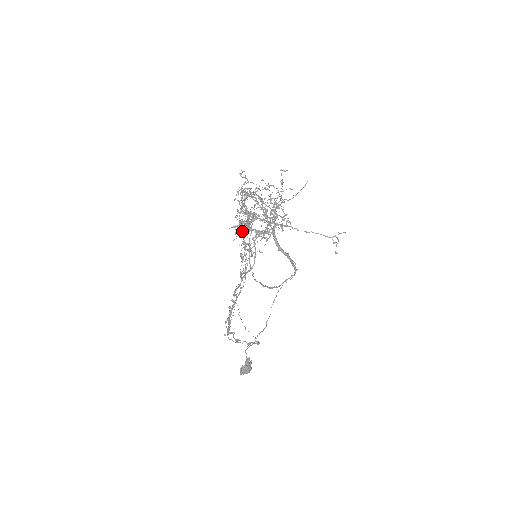
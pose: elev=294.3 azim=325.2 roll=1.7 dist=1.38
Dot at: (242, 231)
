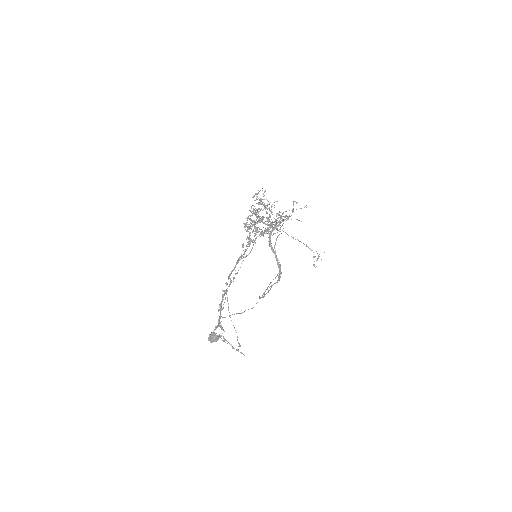
Dot at: (249, 227)
